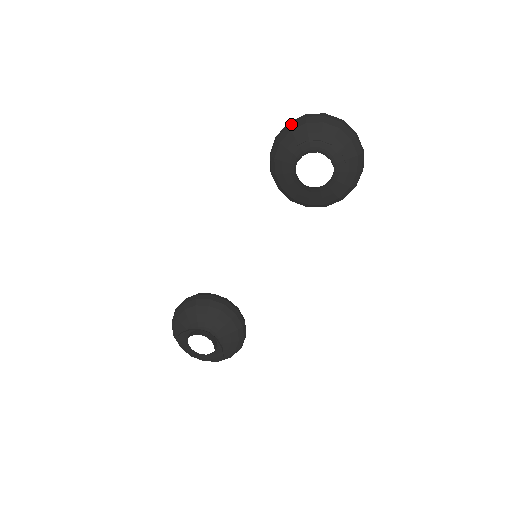
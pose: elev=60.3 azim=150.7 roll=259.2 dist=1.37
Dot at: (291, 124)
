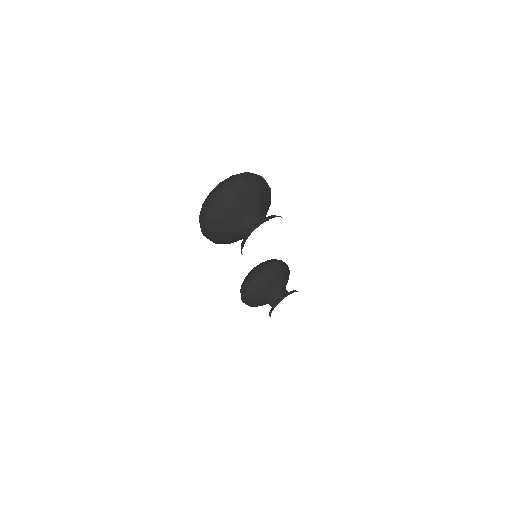
Dot at: (208, 228)
